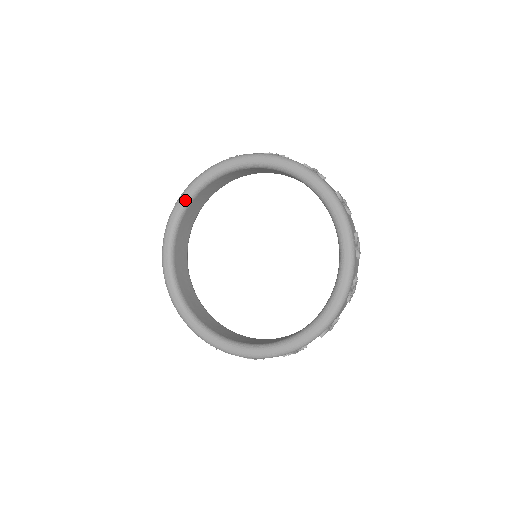
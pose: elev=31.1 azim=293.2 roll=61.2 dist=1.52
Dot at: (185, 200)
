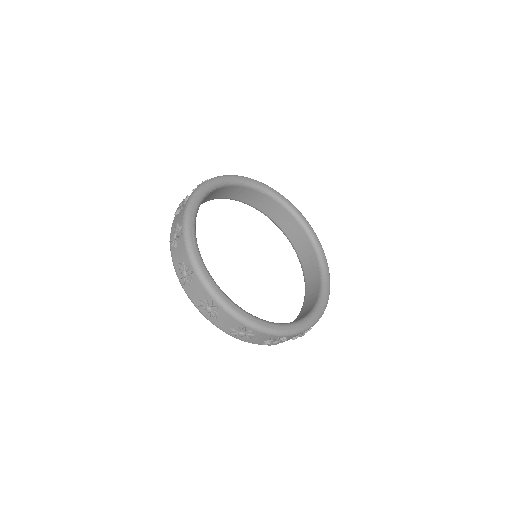
Dot at: (223, 181)
